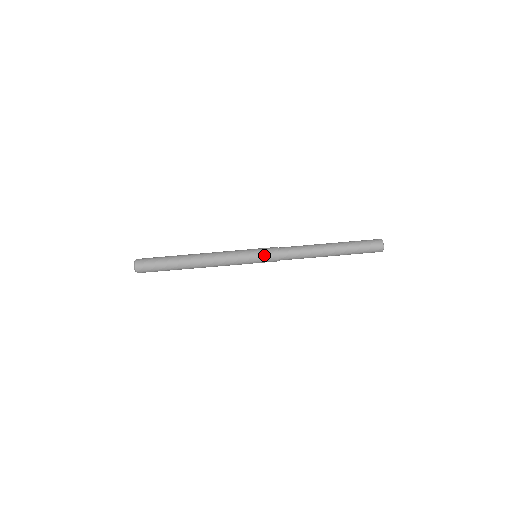
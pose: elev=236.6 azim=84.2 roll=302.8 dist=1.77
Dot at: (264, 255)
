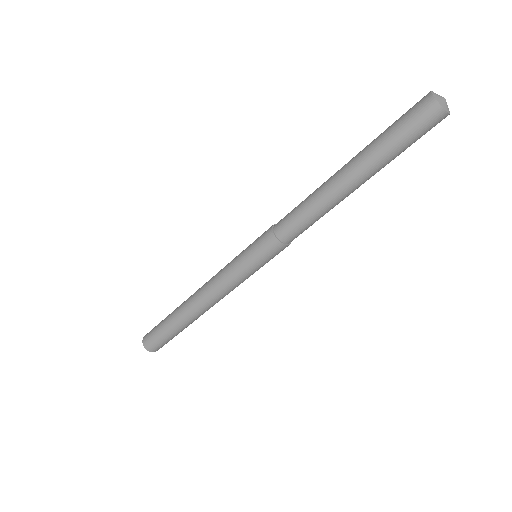
Dot at: (262, 255)
